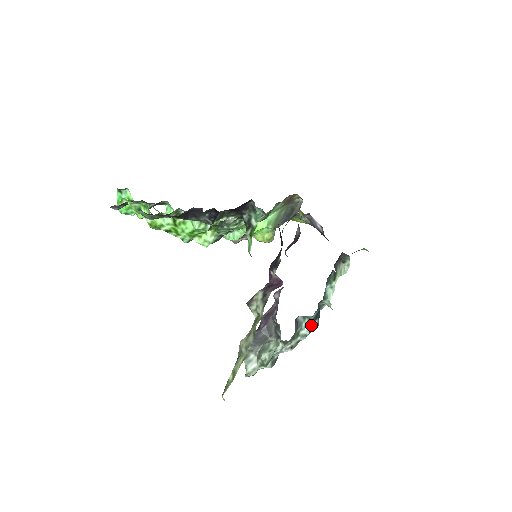
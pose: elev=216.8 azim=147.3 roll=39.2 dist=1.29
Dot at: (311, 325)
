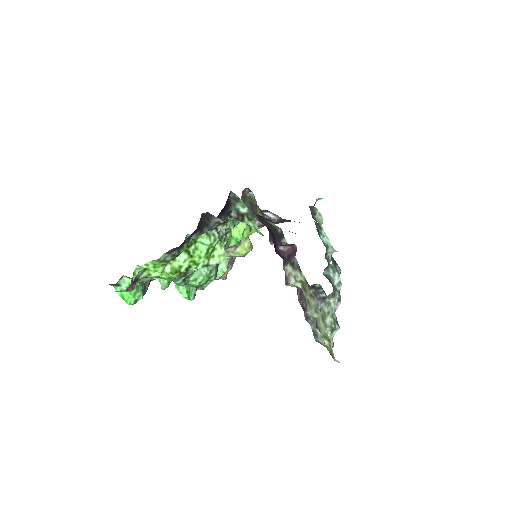
Dot at: (337, 271)
